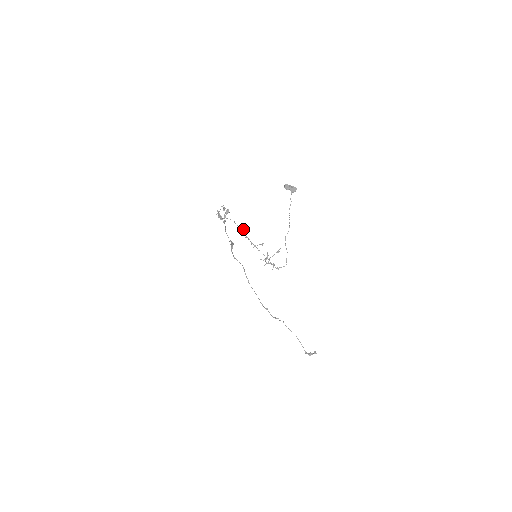
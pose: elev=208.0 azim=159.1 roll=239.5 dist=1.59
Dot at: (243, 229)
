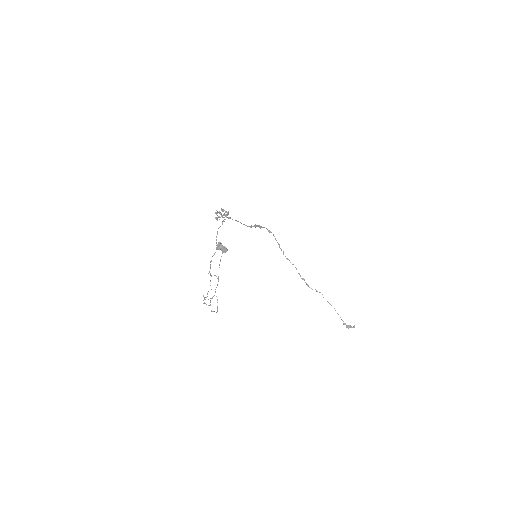
Dot at: (216, 248)
